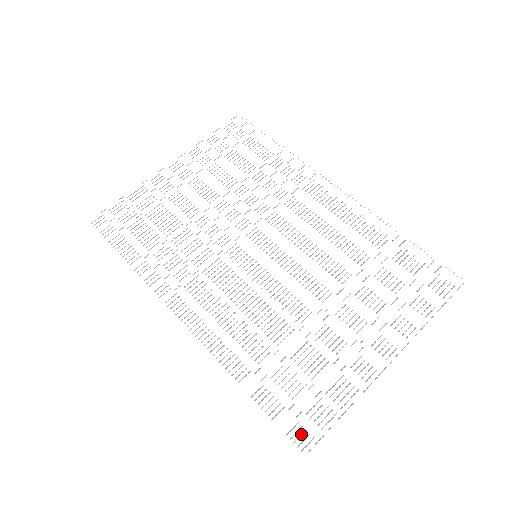
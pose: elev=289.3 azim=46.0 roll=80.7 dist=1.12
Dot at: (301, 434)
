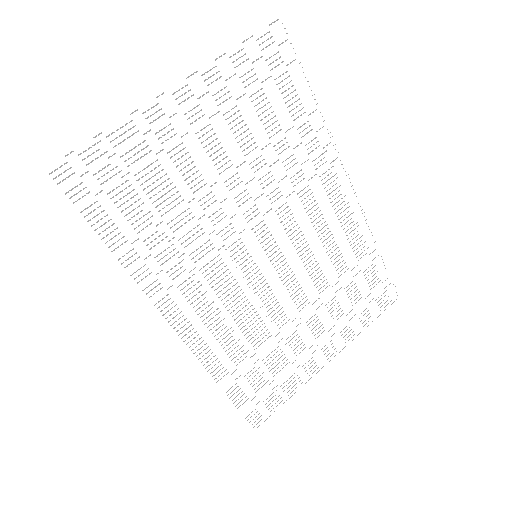
Dot at: occluded
